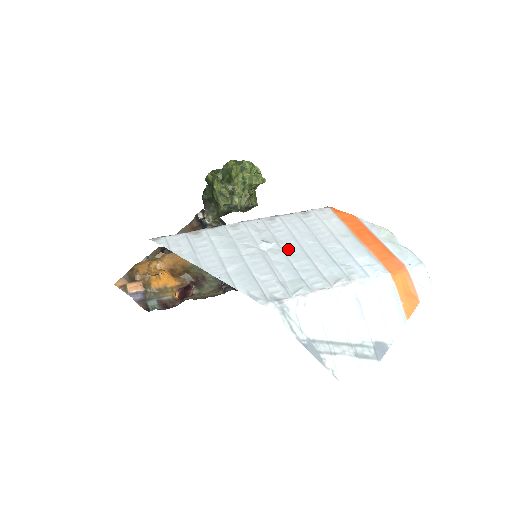
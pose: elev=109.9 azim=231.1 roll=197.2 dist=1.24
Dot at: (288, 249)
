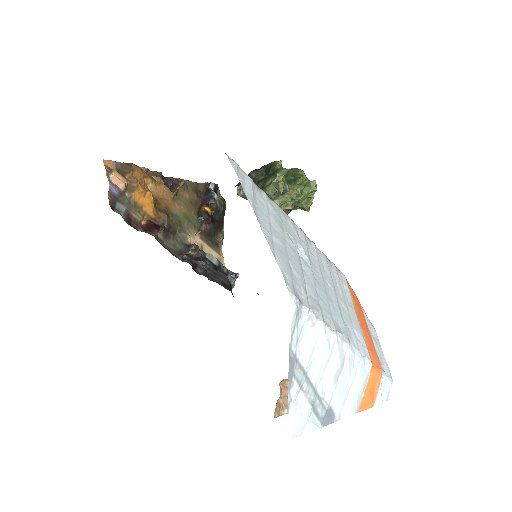
Dot at: (315, 272)
